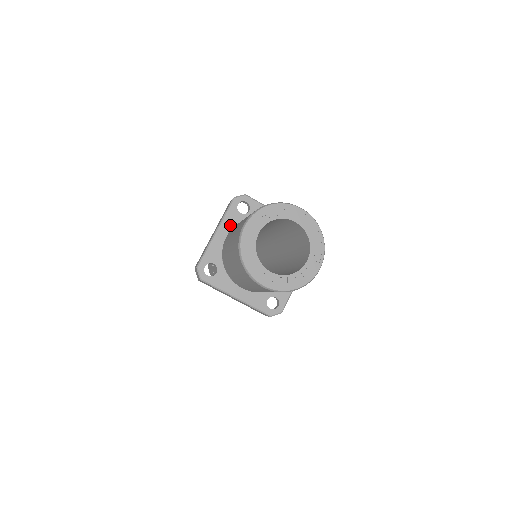
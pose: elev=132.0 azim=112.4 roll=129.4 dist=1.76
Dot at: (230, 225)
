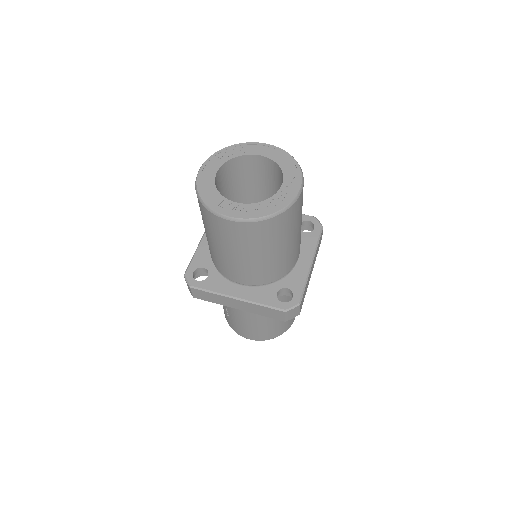
Dot at: occluded
